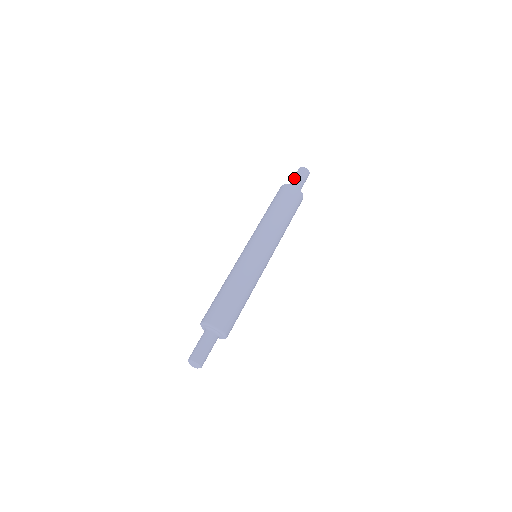
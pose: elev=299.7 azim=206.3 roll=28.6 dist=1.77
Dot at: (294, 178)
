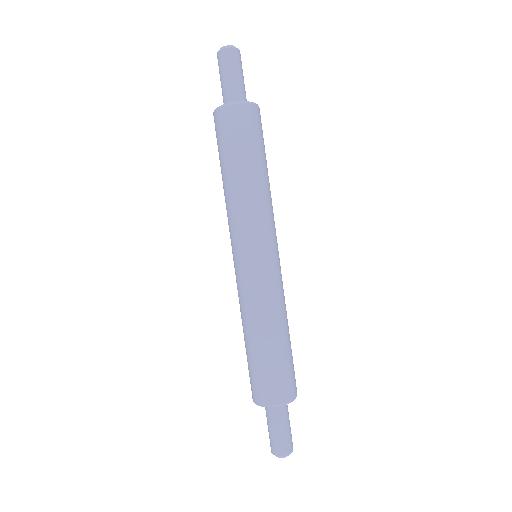
Dot at: (231, 79)
